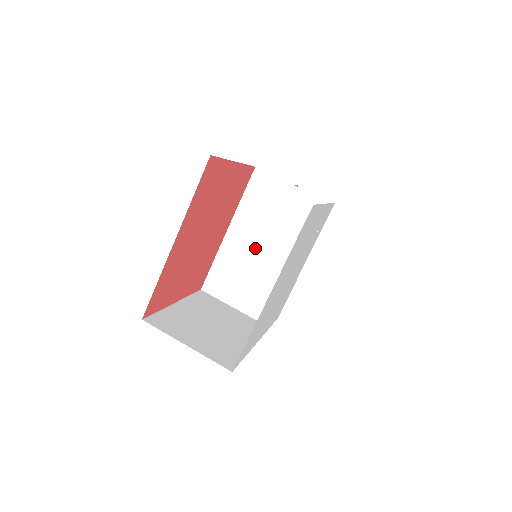
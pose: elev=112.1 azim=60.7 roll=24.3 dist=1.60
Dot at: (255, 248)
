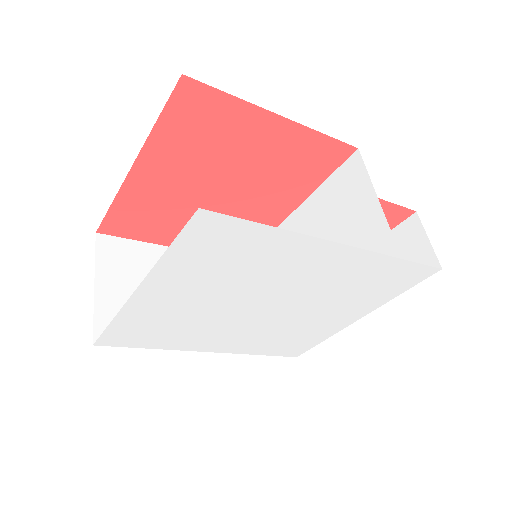
Dot at: occluded
